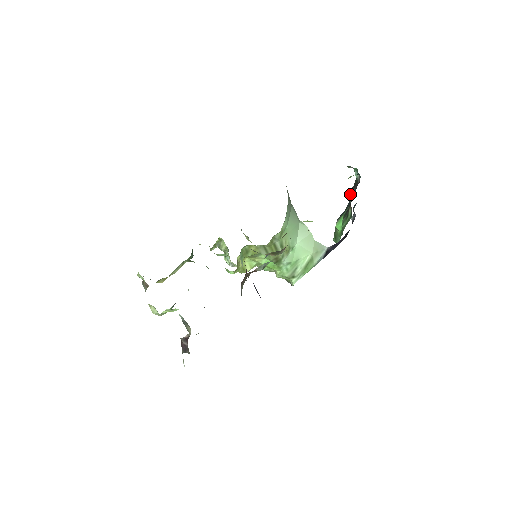
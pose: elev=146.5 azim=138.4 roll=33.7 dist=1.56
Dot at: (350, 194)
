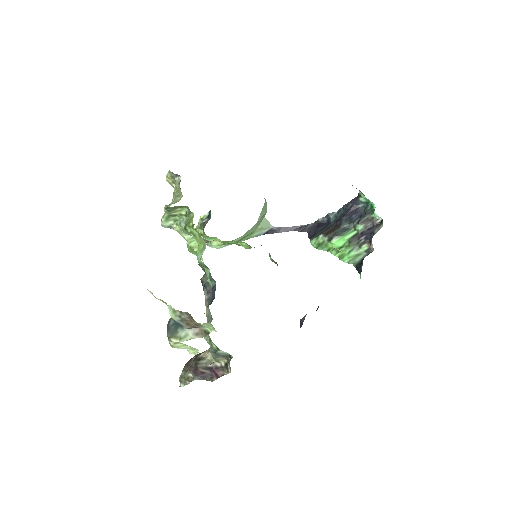
Dot at: (361, 225)
